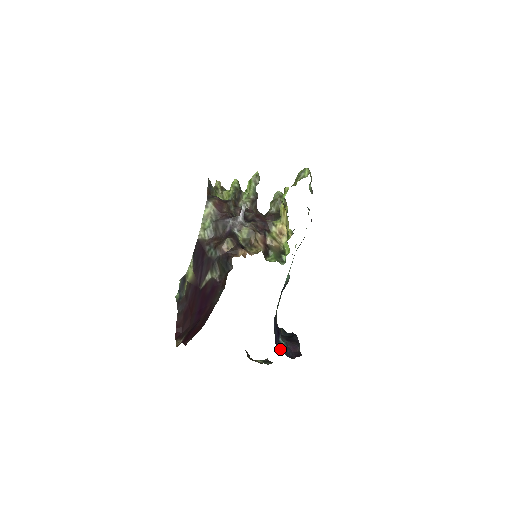
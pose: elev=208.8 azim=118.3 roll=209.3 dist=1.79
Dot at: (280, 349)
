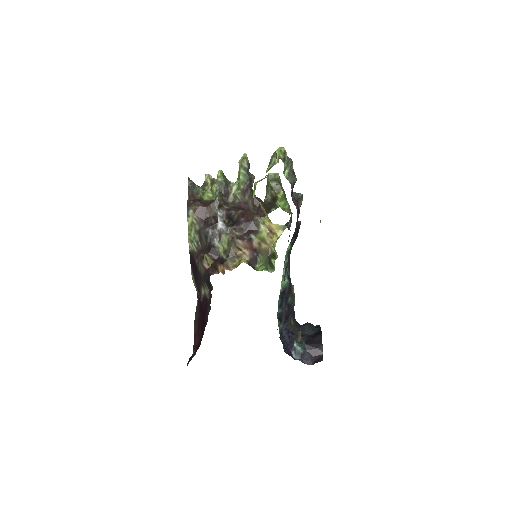
Dot at: (294, 356)
